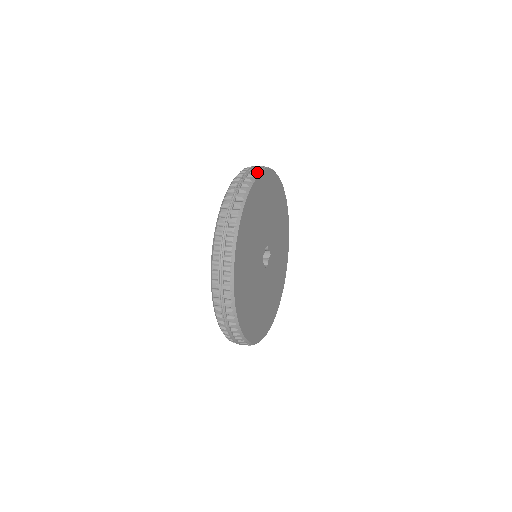
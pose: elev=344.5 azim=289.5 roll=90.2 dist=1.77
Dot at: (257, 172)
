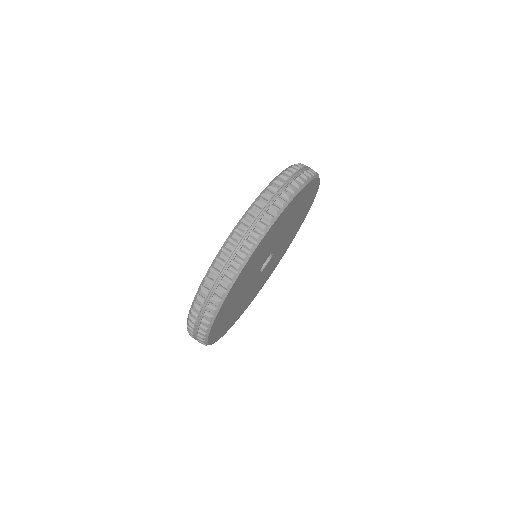
Dot at: (204, 336)
